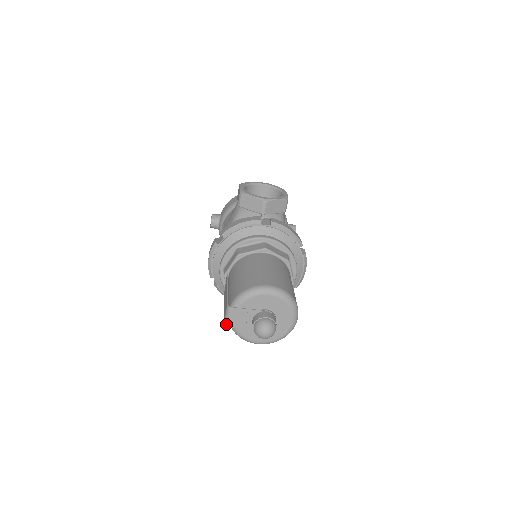
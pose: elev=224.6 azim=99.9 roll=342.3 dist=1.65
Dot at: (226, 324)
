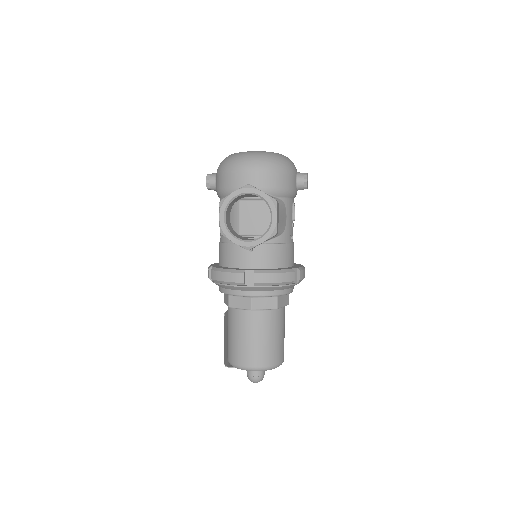
Dot at: occluded
